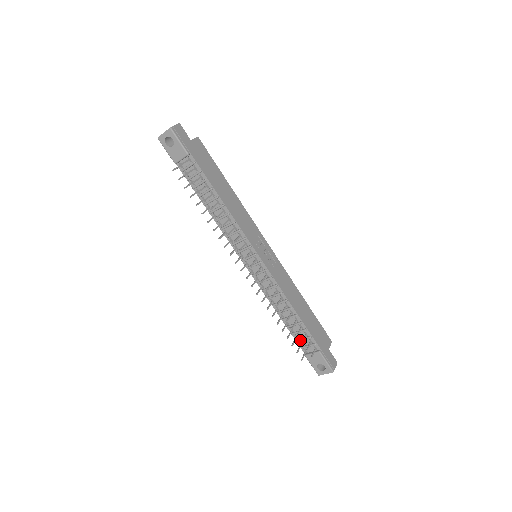
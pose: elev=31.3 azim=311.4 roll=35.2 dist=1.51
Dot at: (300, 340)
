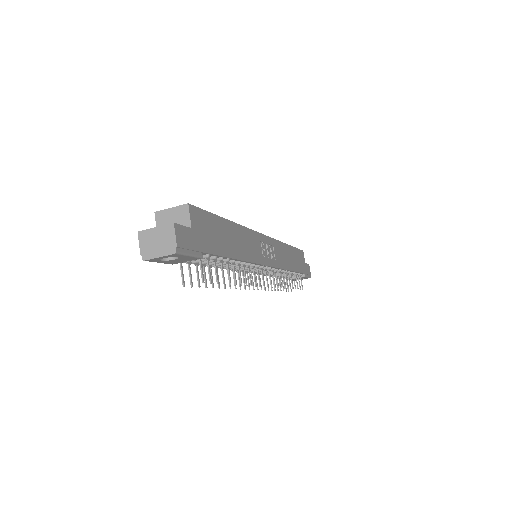
Dot at: occluded
